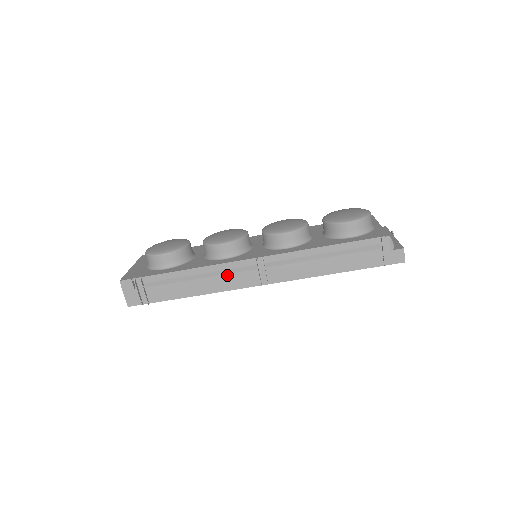
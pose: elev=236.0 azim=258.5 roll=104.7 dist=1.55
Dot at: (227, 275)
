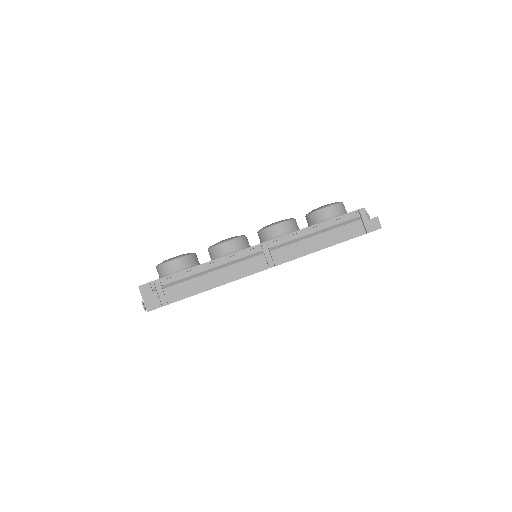
Dot at: (237, 264)
